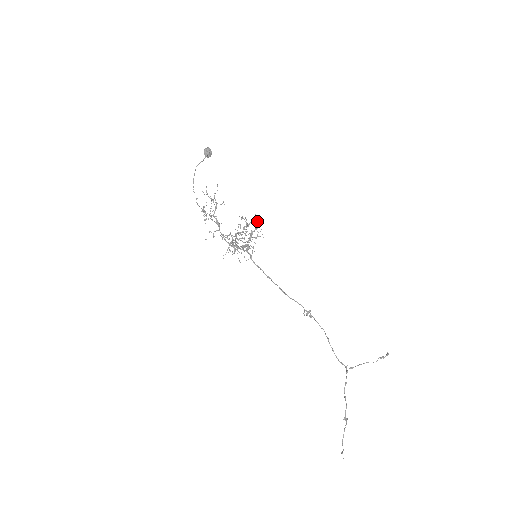
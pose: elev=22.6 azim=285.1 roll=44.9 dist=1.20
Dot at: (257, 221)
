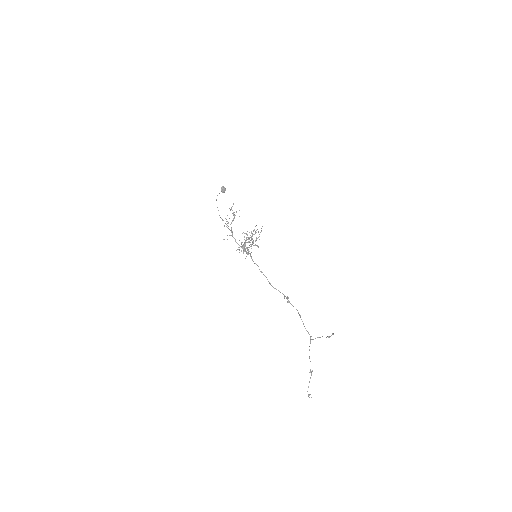
Dot at: (259, 234)
